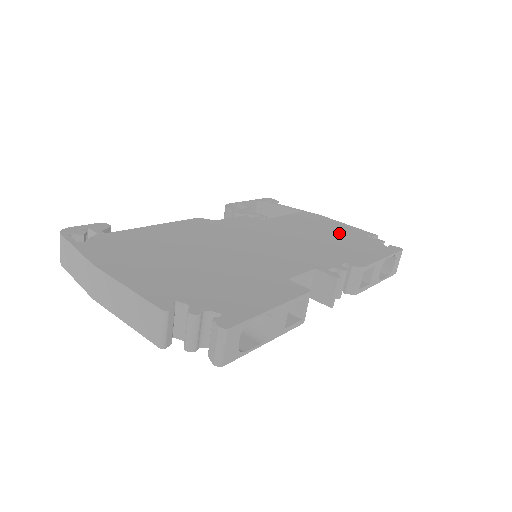
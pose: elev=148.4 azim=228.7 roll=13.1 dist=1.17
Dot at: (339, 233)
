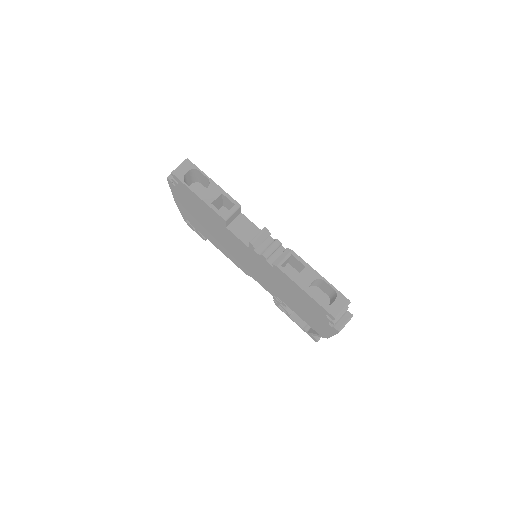
Dot at: occluded
